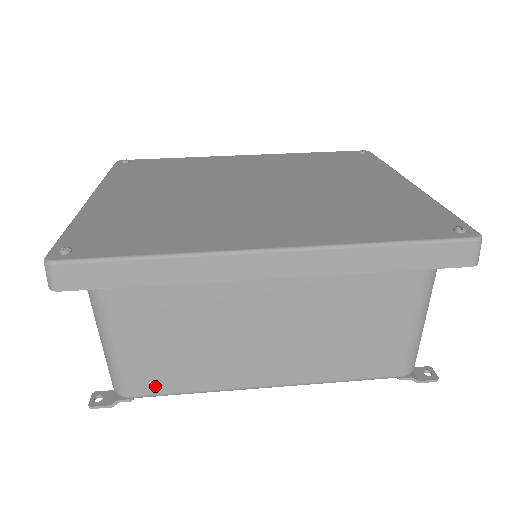
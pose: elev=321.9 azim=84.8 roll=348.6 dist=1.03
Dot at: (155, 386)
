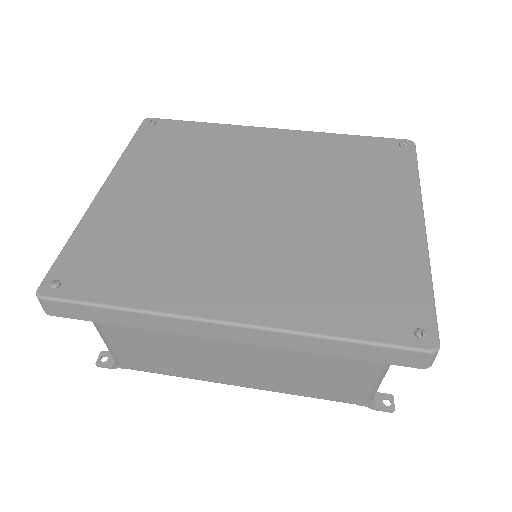
Dot at: (143, 367)
